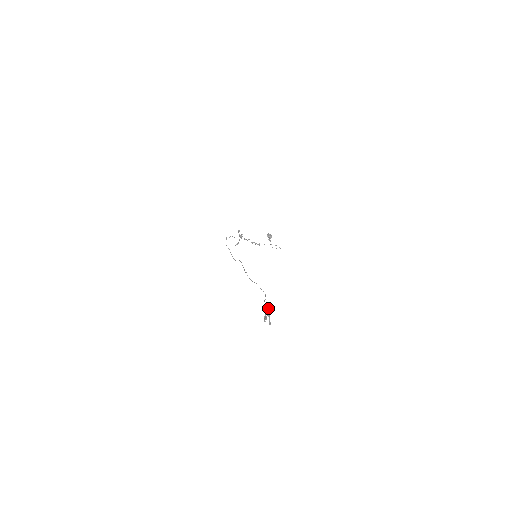
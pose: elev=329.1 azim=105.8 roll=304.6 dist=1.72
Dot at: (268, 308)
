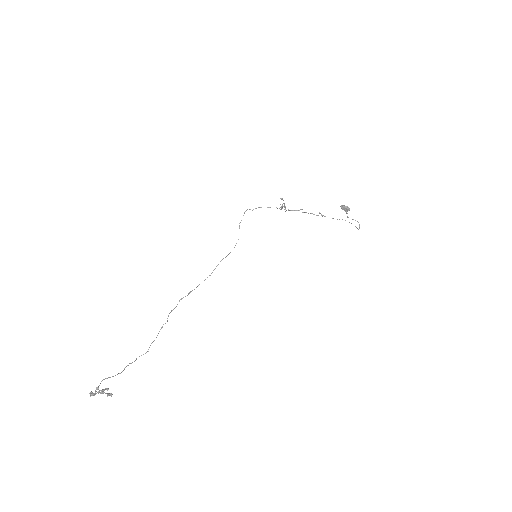
Dot at: (96, 388)
